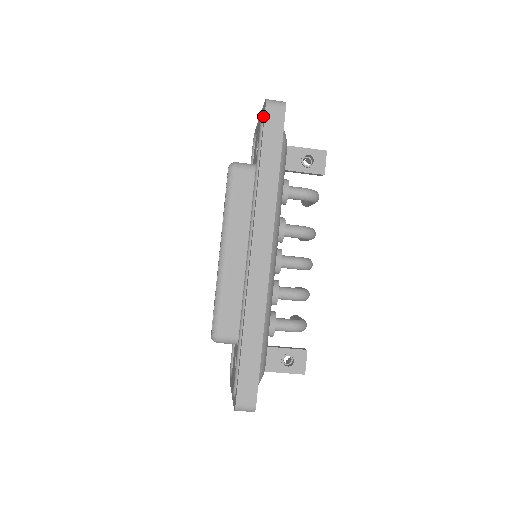
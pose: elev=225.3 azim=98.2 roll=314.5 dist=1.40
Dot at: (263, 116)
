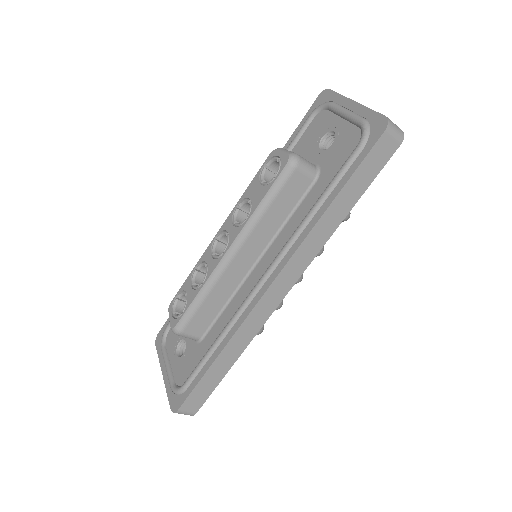
Dot at: (369, 133)
